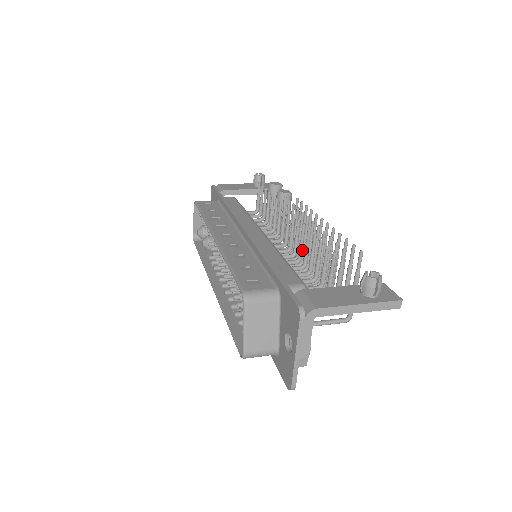
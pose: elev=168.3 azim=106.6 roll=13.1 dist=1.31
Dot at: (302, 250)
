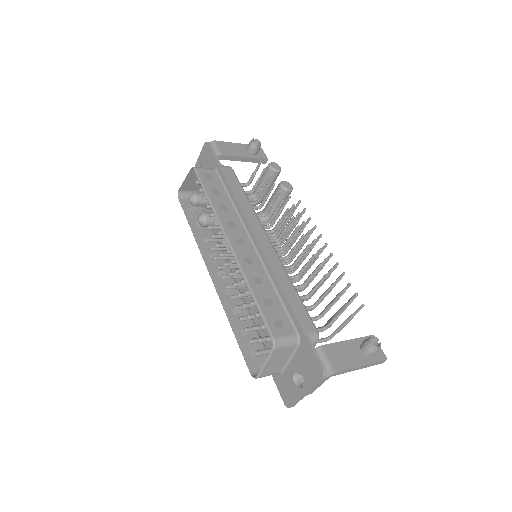
Dot at: occluded
